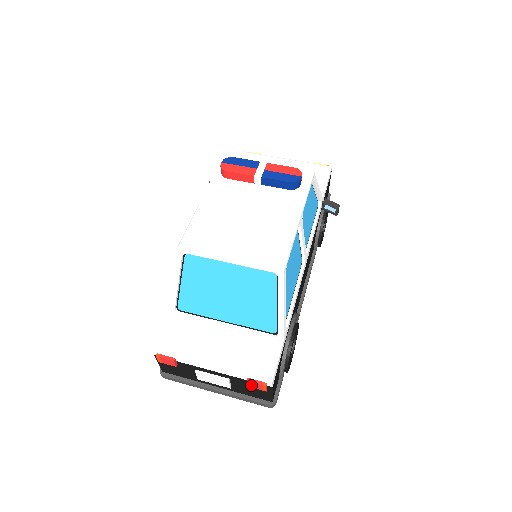
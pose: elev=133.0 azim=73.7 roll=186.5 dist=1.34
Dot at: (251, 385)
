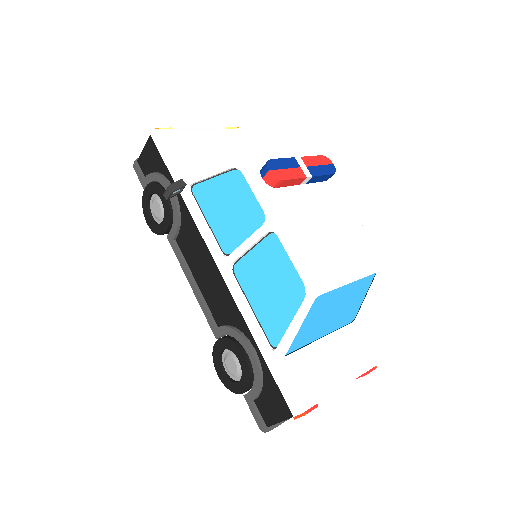
Dot at: occluded
